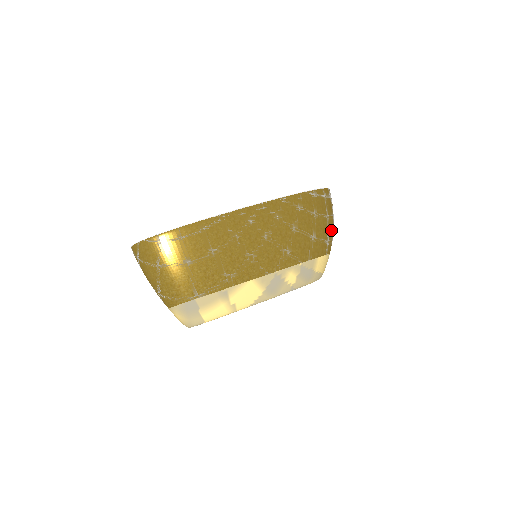
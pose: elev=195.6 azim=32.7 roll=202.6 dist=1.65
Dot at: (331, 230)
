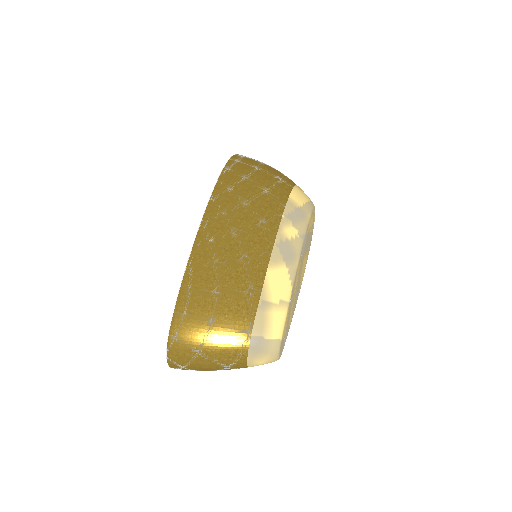
Dot at: (273, 172)
